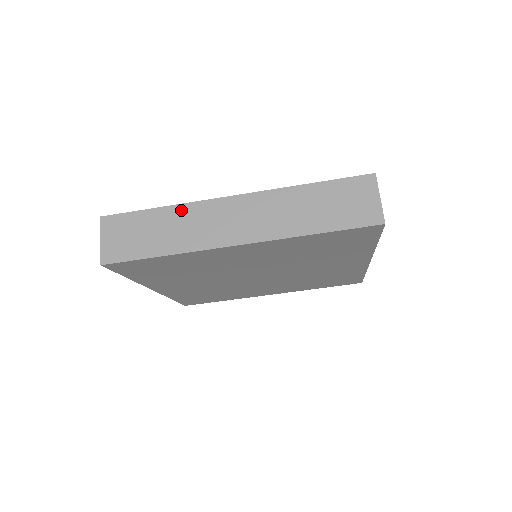
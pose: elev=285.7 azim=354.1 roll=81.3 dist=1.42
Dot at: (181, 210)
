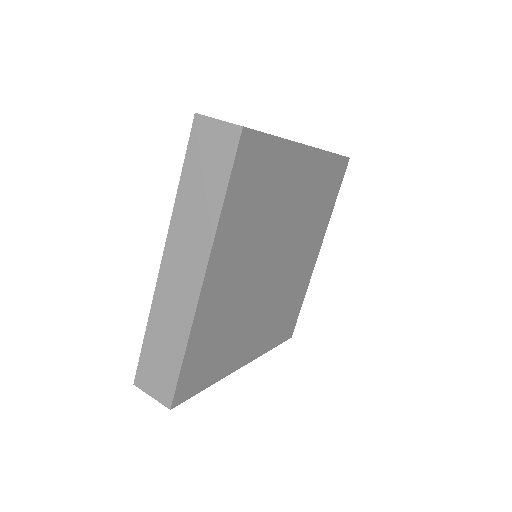
Dot at: (155, 313)
